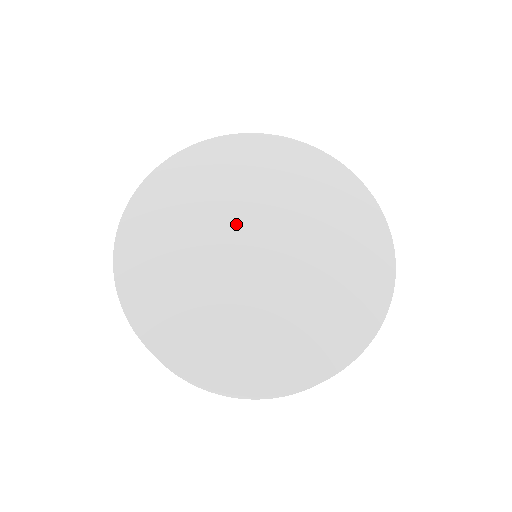
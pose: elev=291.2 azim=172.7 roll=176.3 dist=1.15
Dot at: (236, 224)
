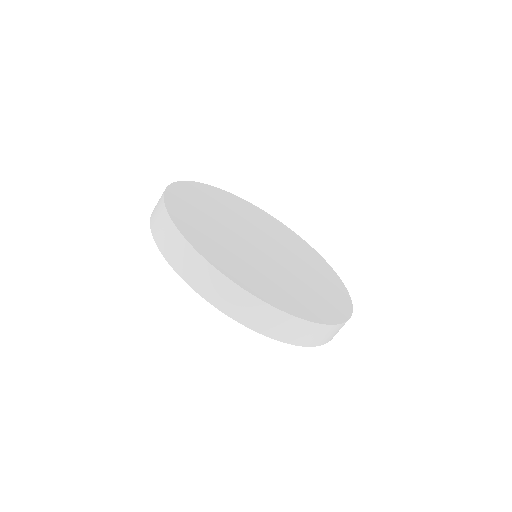
Dot at: (240, 232)
